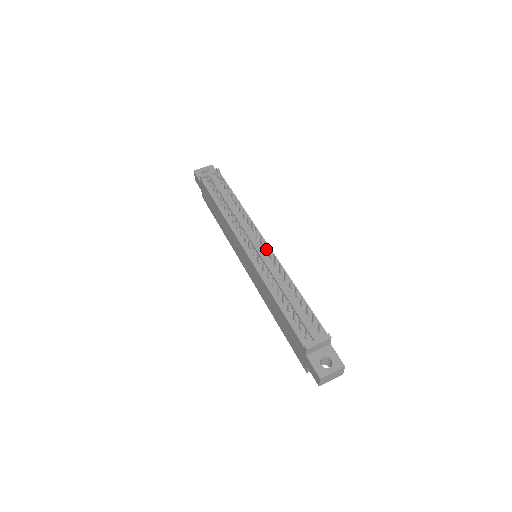
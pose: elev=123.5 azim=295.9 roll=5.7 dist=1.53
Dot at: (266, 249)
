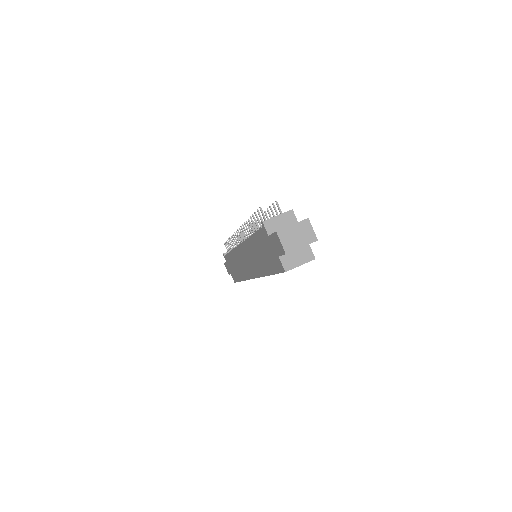
Dot at: occluded
